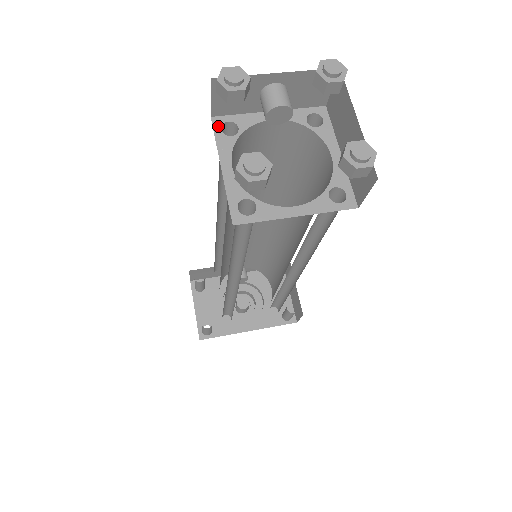
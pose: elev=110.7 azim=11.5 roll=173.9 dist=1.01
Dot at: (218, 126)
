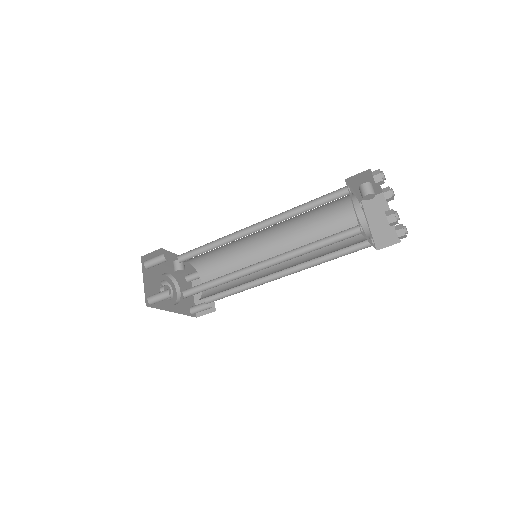
Dot at: (347, 185)
